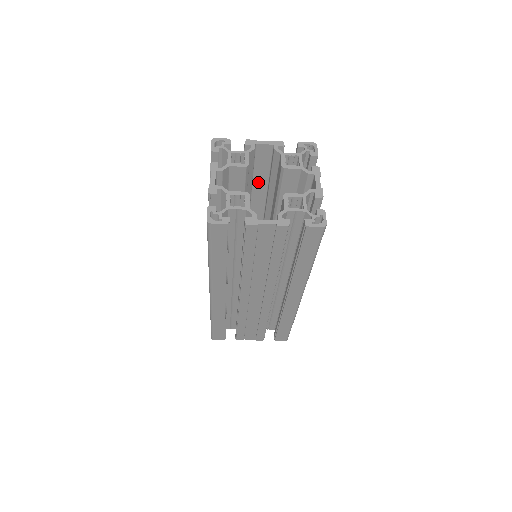
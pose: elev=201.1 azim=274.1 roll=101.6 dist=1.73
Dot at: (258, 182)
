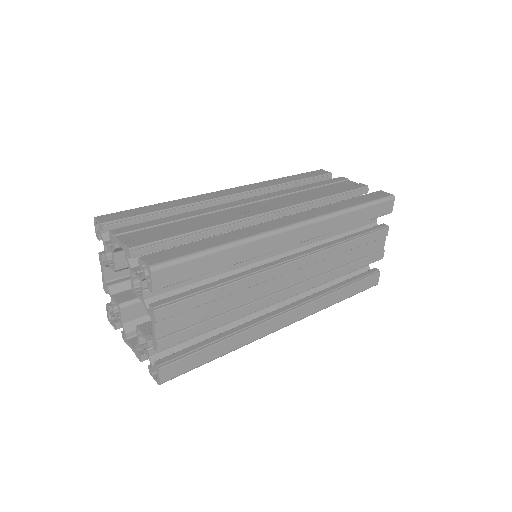
Dot at: occluded
